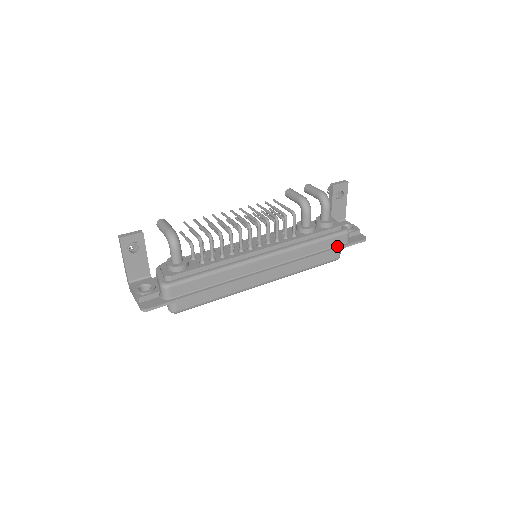
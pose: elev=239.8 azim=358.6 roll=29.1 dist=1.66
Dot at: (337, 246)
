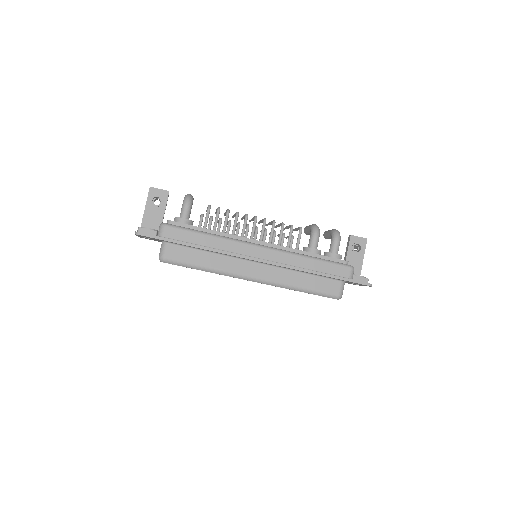
Dot at: (337, 276)
